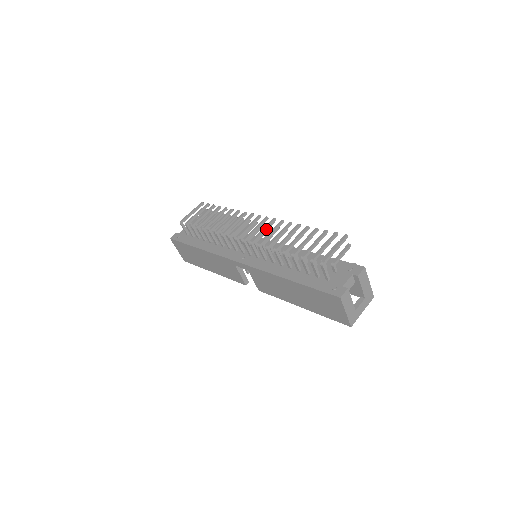
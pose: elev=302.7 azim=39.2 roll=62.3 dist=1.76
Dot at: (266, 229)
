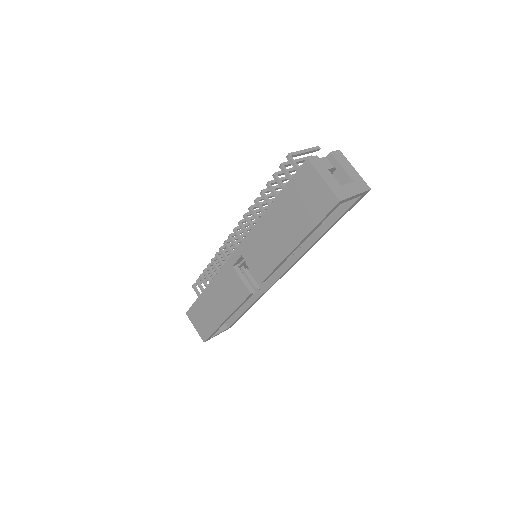
Dot at: occluded
